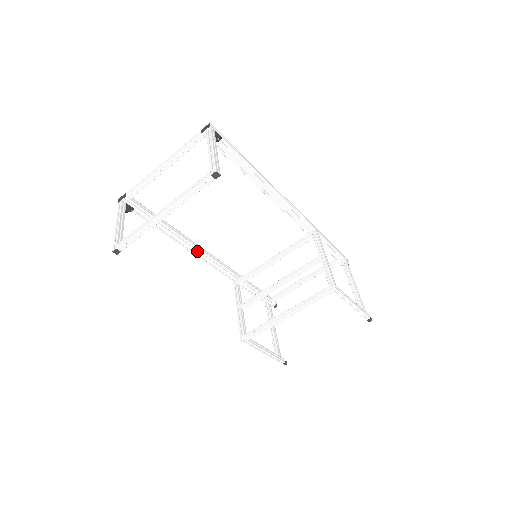
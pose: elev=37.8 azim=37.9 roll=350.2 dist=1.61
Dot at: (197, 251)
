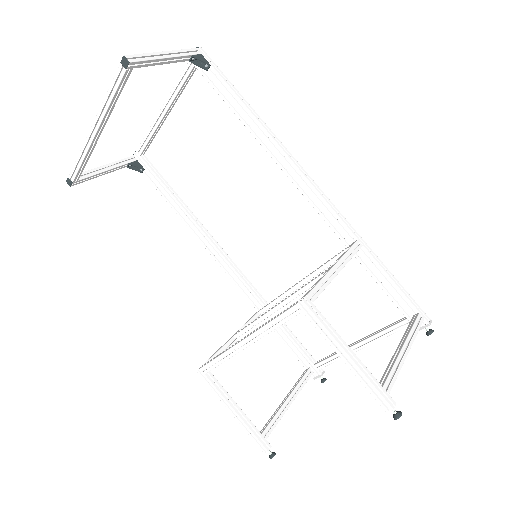
Dot at: (210, 246)
